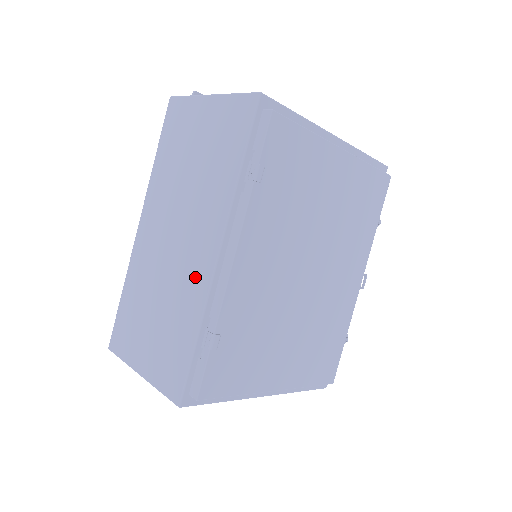
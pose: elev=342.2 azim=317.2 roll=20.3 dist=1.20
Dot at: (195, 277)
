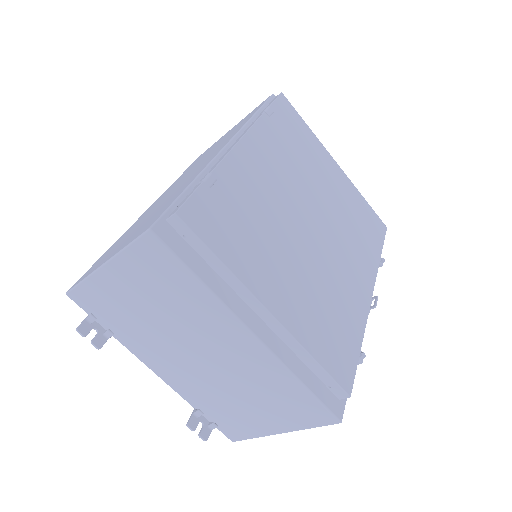
Dot at: (199, 169)
